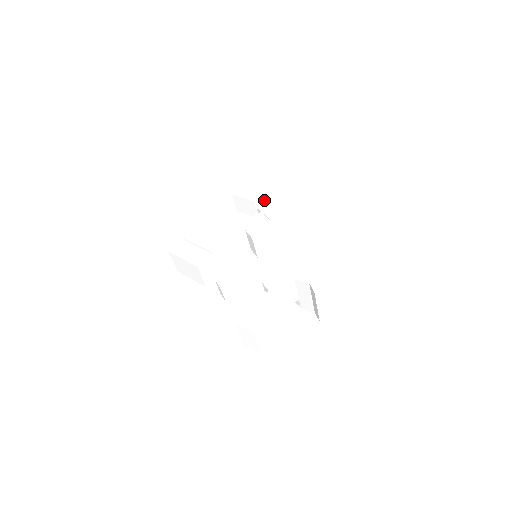
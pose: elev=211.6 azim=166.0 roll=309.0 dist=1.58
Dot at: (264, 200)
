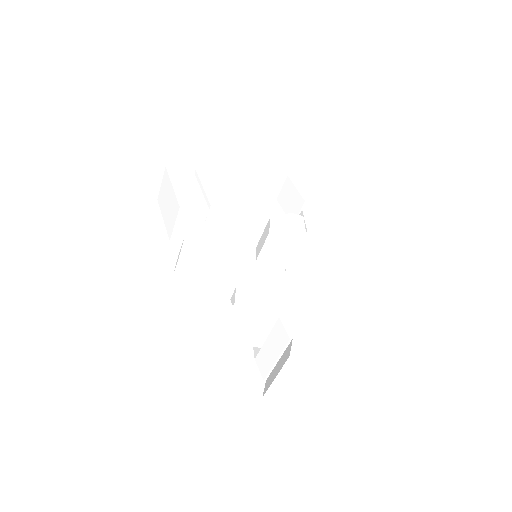
Dot at: occluded
